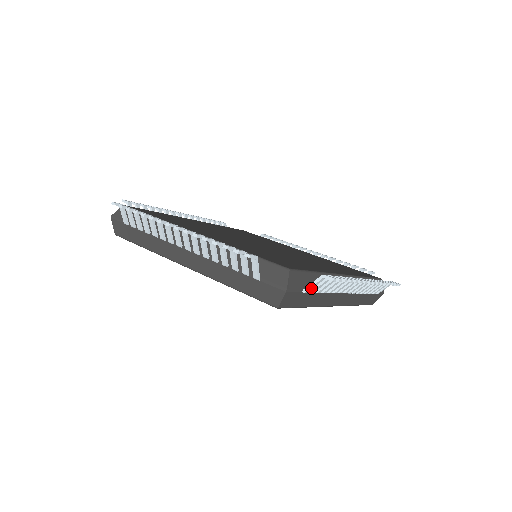
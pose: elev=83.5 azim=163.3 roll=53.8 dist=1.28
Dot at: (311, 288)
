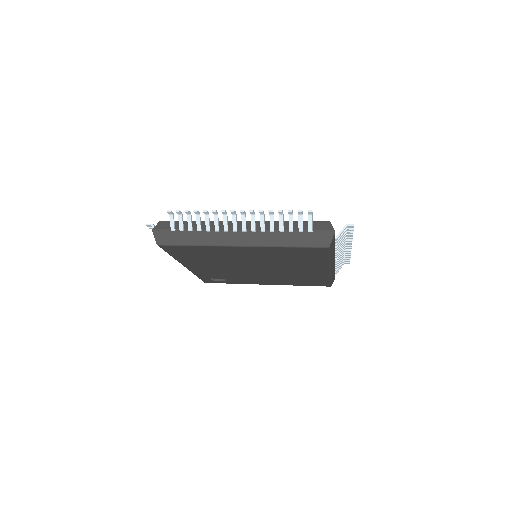
Dot at: (339, 236)
